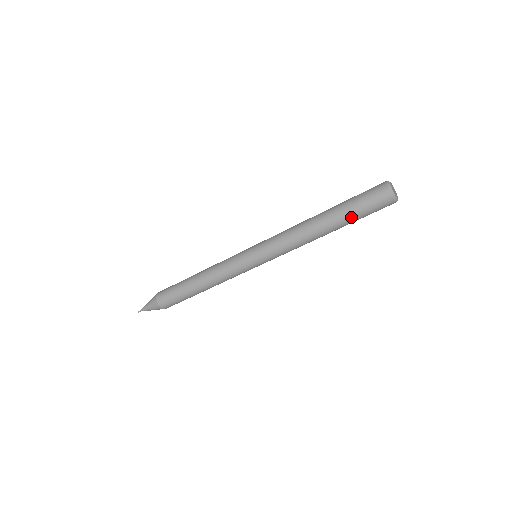
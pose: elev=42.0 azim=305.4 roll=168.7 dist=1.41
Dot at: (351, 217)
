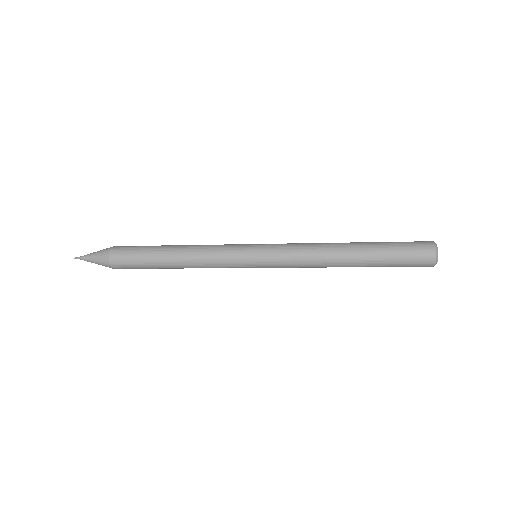
Dot at: (384, 260)
